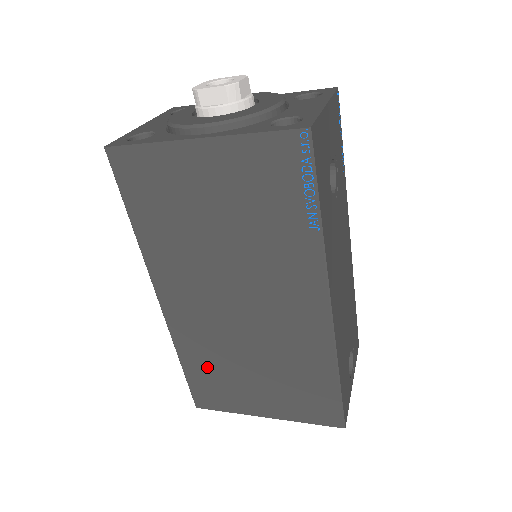
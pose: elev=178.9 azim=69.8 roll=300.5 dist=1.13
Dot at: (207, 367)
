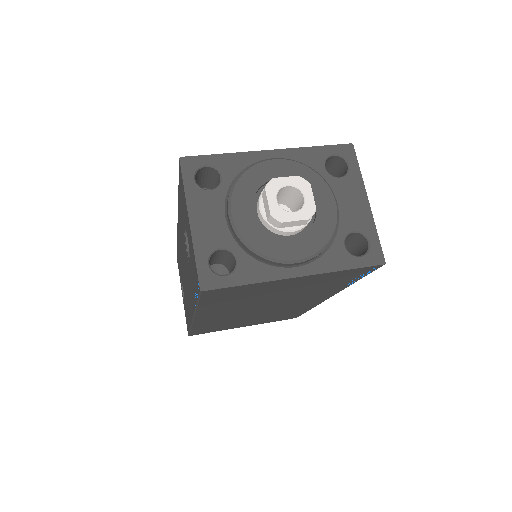
Dot at: (214, 326)
